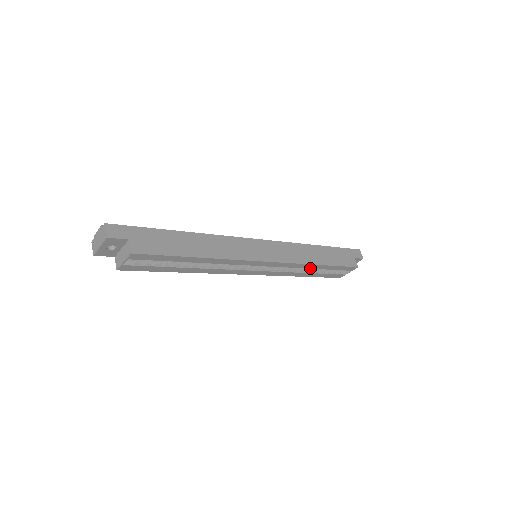
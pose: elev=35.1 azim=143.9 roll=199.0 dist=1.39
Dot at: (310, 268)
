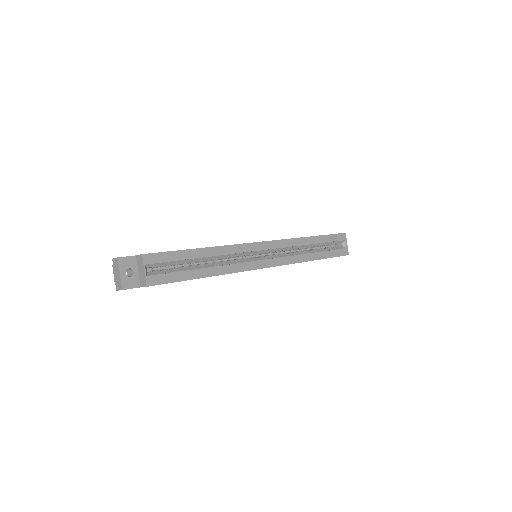
Dot at: (306, 245)
